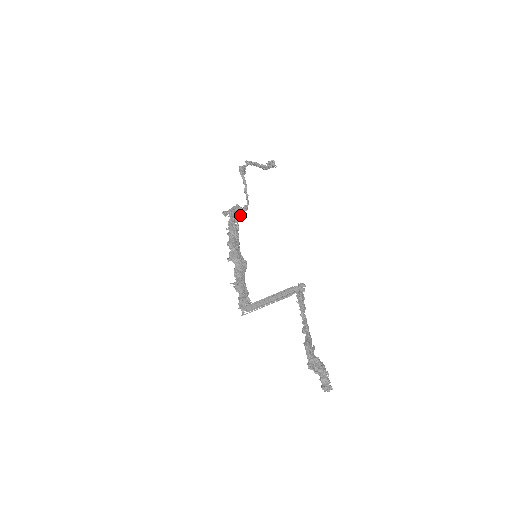
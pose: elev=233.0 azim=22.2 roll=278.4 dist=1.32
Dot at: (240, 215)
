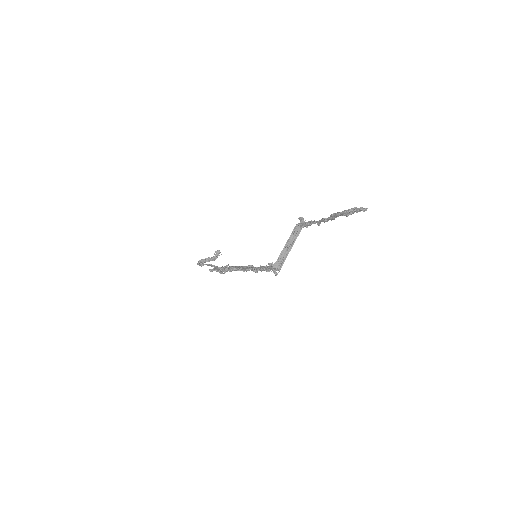
Dot at: occluded
